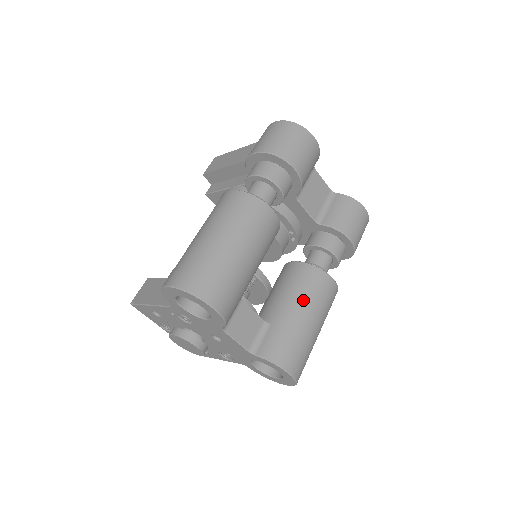
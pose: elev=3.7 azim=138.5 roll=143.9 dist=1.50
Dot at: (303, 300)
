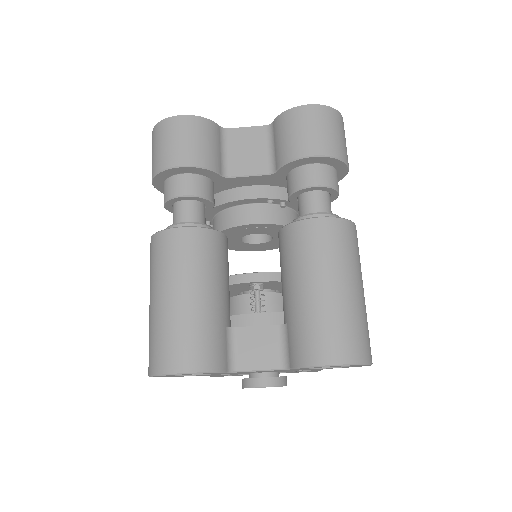
Dot at: (297, 272)
